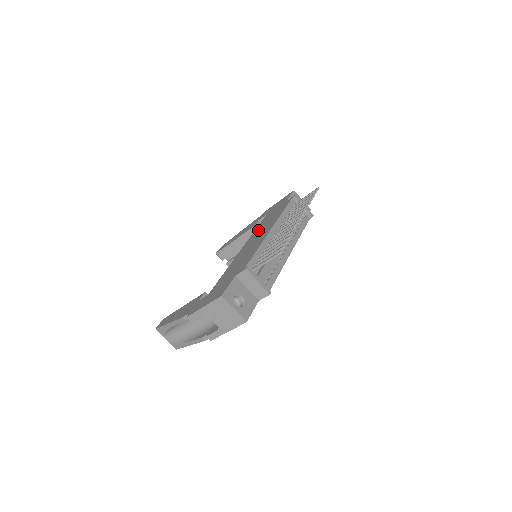
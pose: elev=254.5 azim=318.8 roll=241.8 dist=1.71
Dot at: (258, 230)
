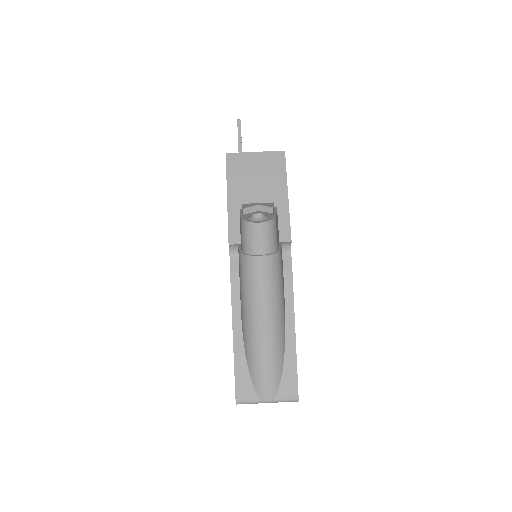
Dot at: occluded
